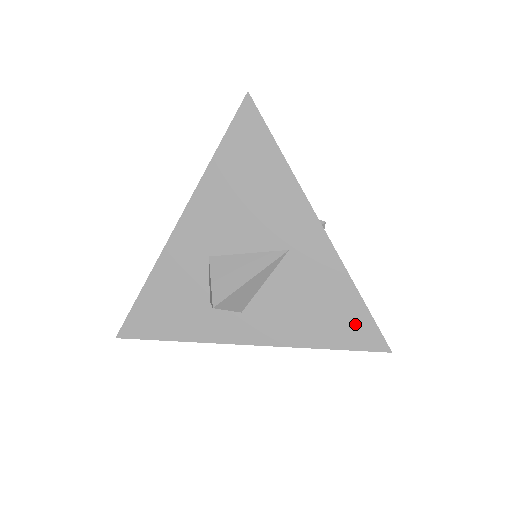
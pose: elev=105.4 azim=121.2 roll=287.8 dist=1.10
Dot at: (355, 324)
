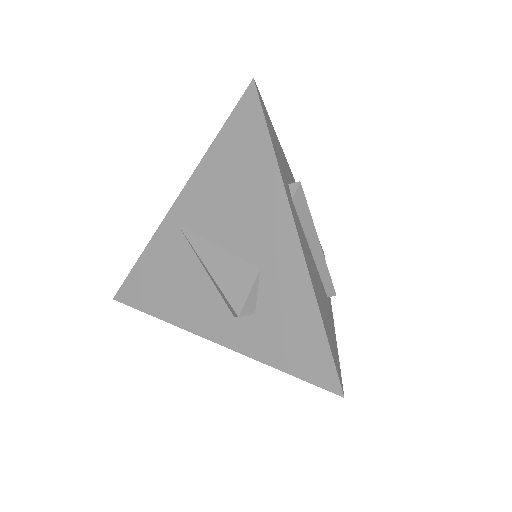
Dot at: occluded
